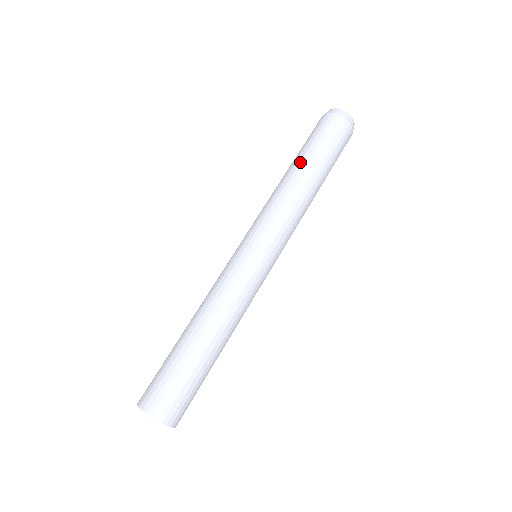
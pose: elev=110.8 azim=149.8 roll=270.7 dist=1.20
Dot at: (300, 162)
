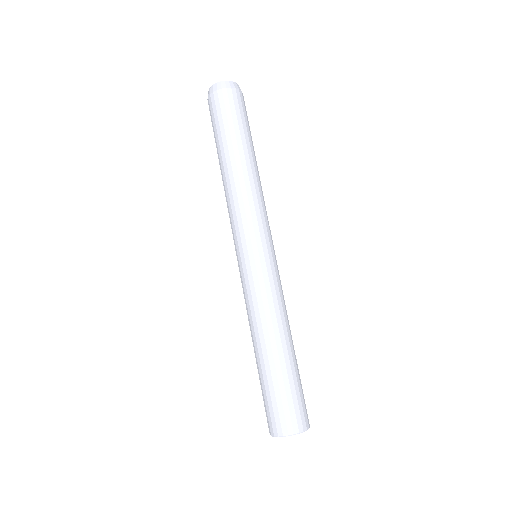
Dot at: (219, 161)
